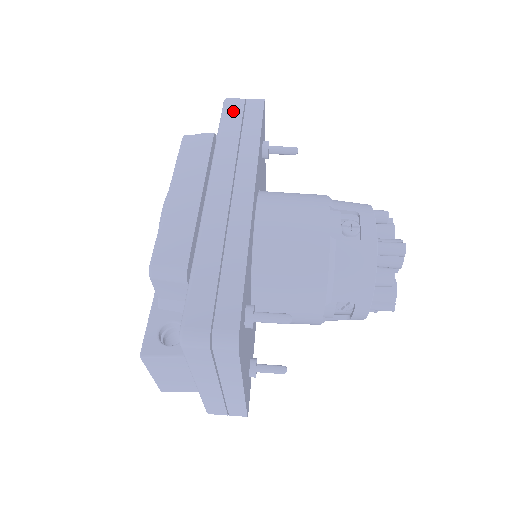
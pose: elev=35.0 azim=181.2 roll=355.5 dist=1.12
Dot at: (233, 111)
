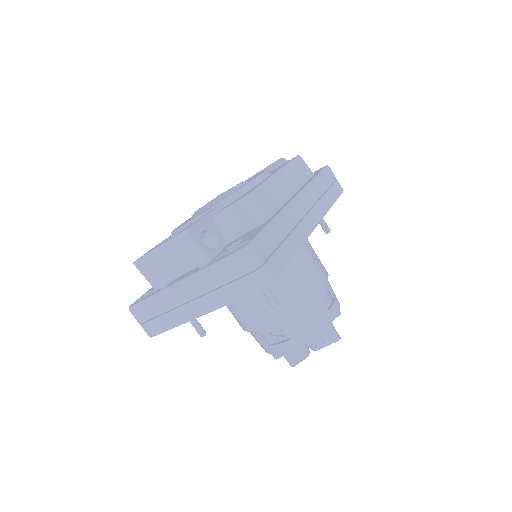
Dot at: (329, 176)
